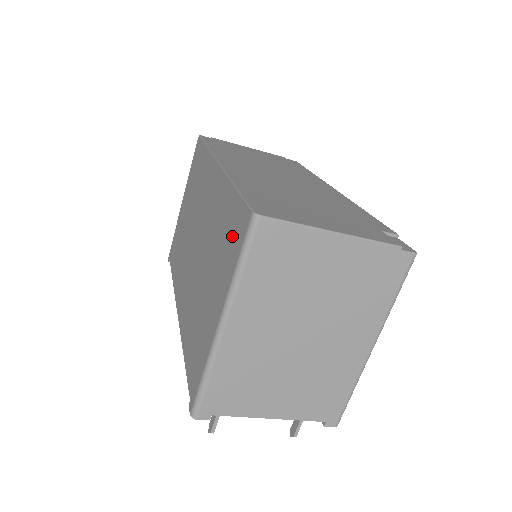
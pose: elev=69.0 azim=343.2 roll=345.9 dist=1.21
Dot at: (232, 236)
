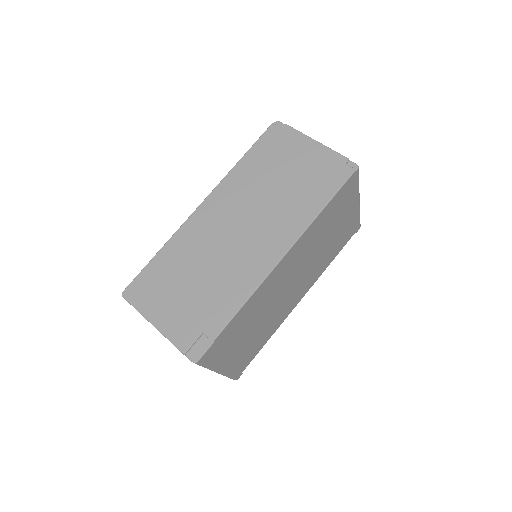
Dot at: occluded
